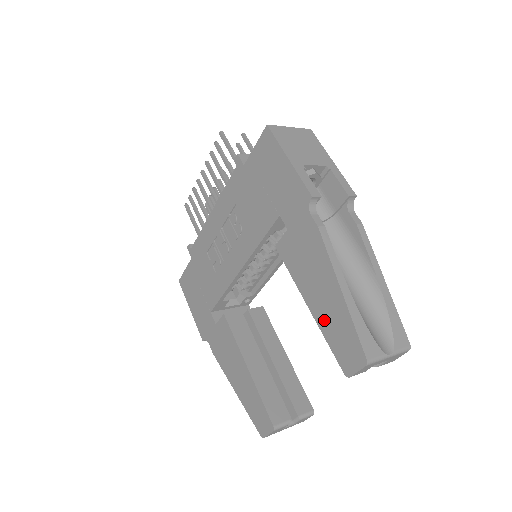
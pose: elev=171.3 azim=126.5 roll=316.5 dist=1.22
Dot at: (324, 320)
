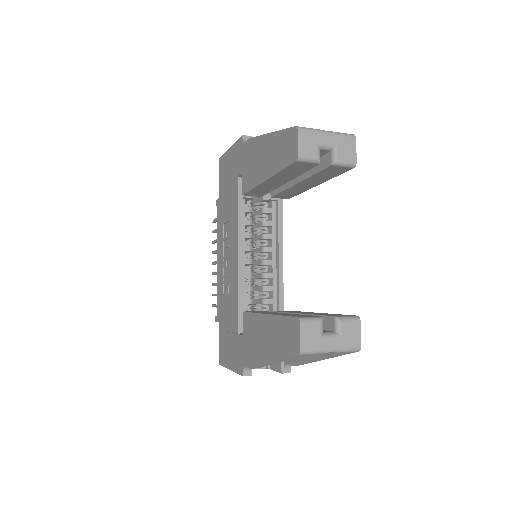
Dot at: (273, 165)
